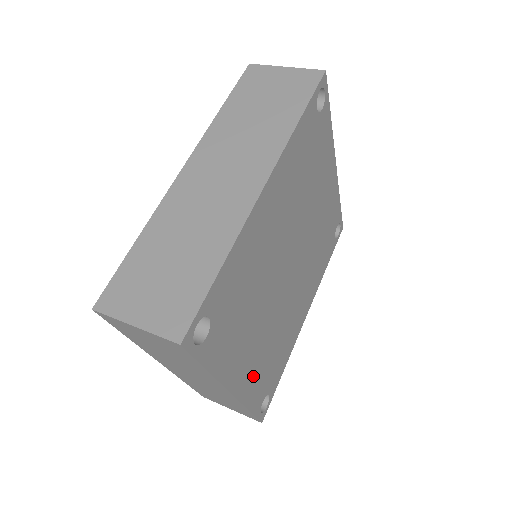
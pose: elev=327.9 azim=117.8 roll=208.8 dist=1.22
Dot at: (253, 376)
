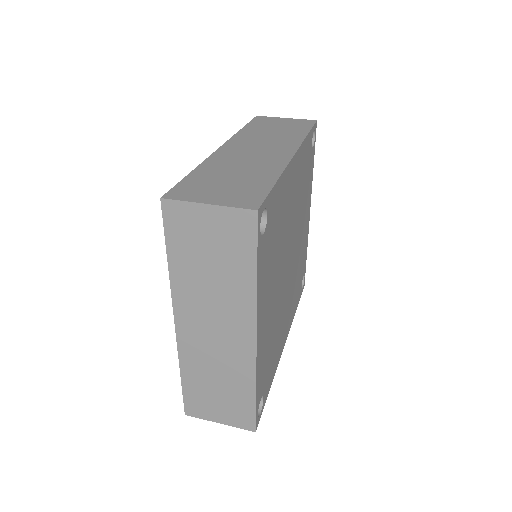
Dot at: (264, 347)
